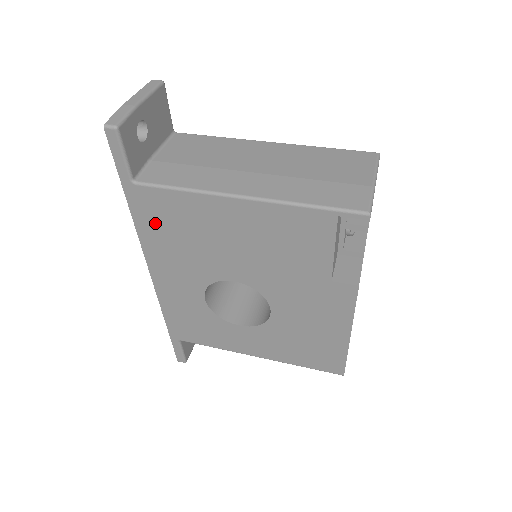
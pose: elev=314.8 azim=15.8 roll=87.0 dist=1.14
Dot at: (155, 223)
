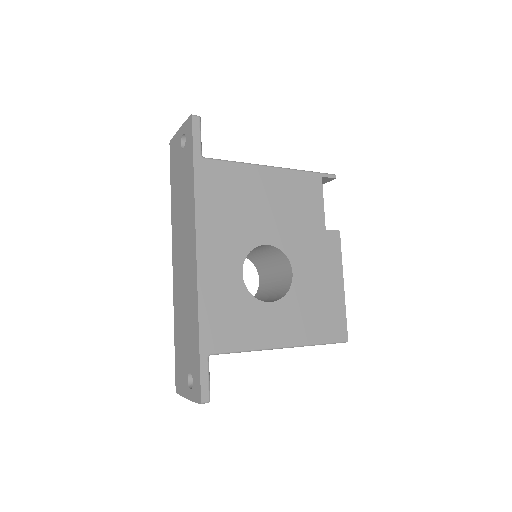
Dot at: (212, 193)
